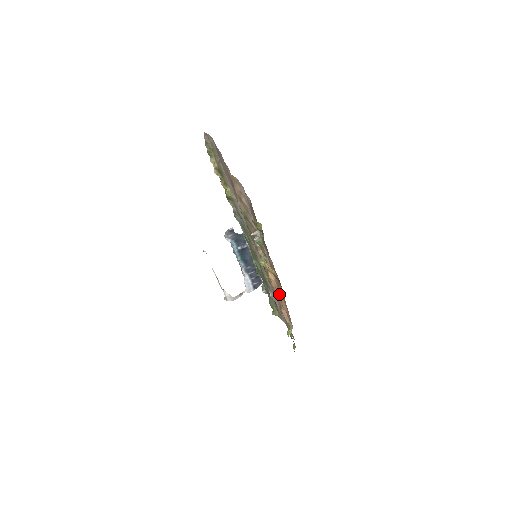
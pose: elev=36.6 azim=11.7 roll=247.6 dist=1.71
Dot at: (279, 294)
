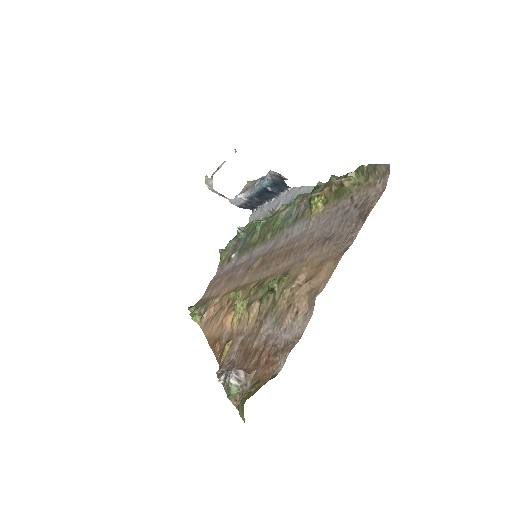
Dot at: (219, 323)
